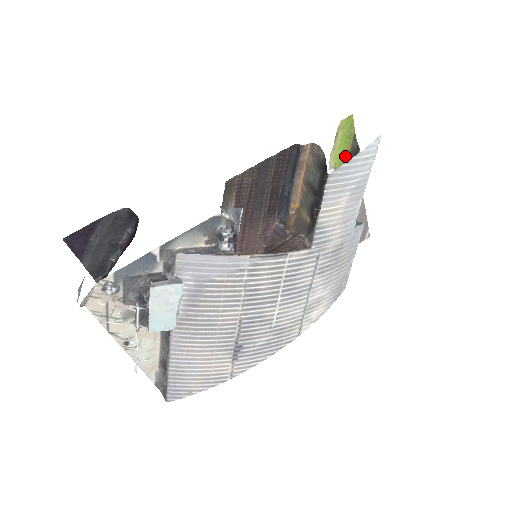
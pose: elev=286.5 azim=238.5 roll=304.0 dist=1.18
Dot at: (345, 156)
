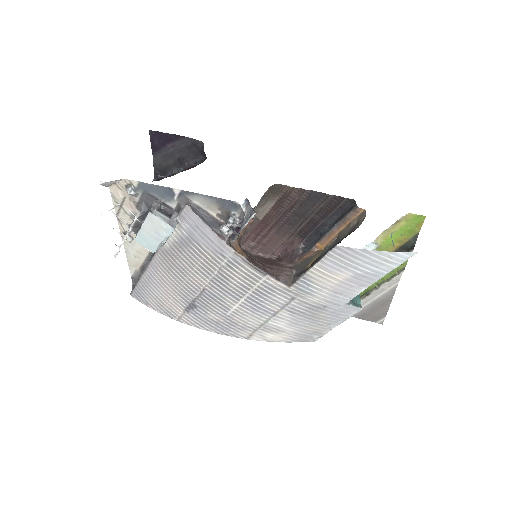
Dot at: (396, 244)
